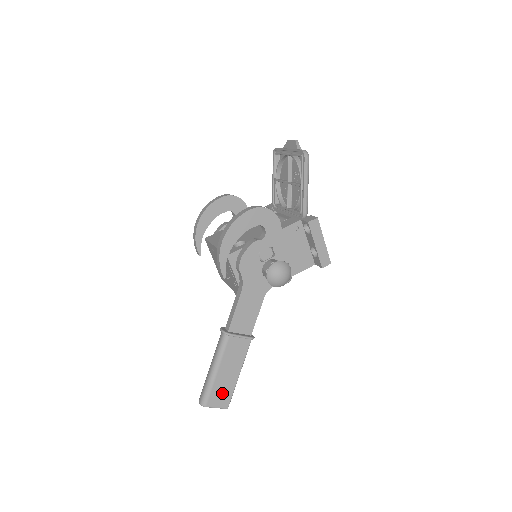
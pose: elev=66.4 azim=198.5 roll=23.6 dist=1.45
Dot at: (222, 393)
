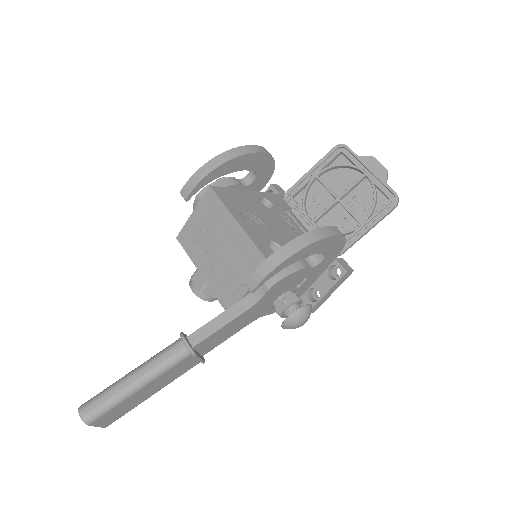
Dot at: (119, 411)
